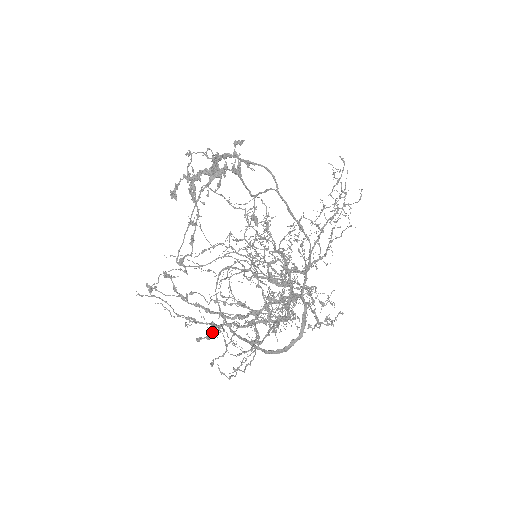
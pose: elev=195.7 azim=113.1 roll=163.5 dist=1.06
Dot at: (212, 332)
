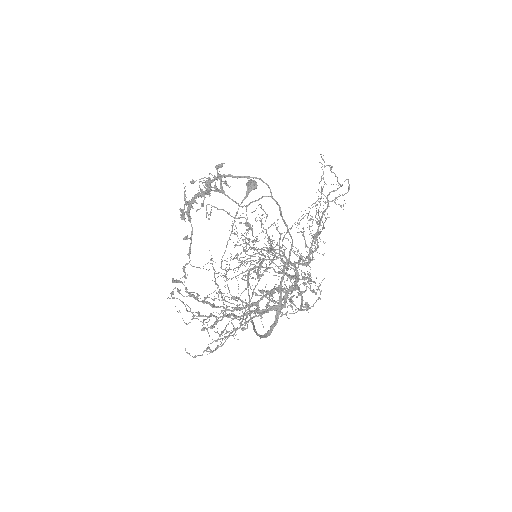
Dot at: (189, 322)
